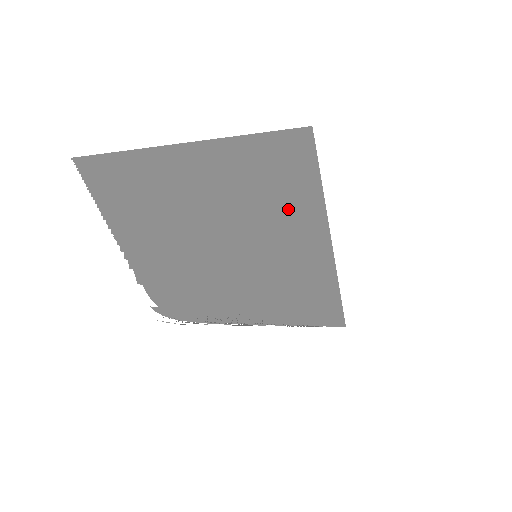
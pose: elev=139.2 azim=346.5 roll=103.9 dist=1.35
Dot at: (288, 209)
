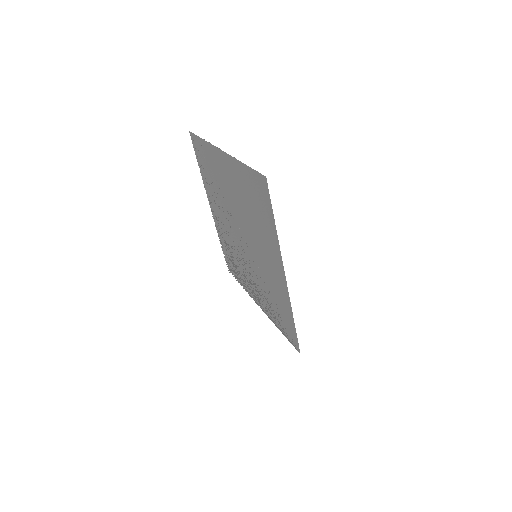
Dot at: (264, 232)
